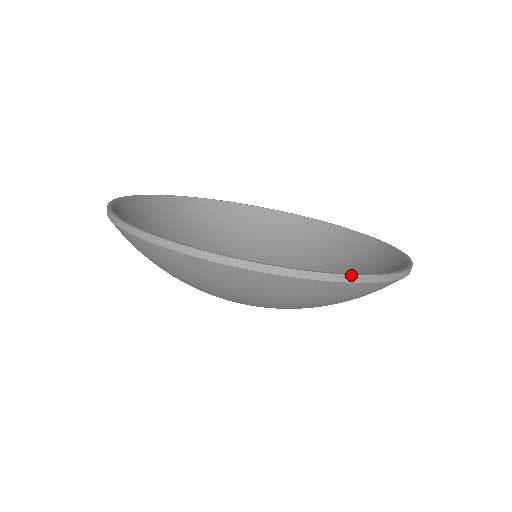
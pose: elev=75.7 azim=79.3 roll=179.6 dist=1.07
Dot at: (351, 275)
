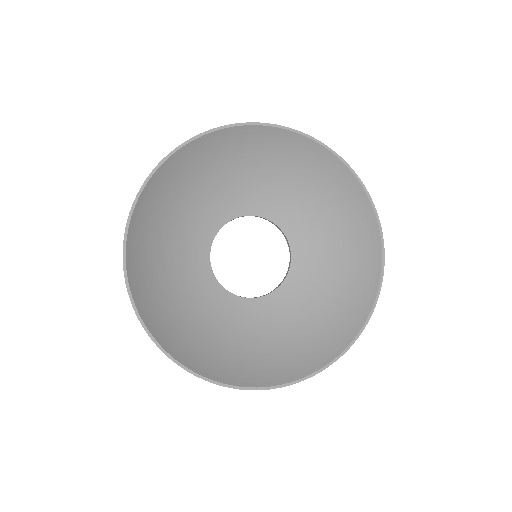
Dot at: (281, 387)
